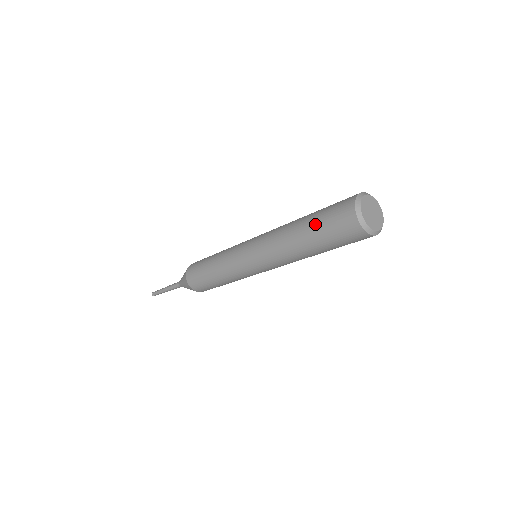
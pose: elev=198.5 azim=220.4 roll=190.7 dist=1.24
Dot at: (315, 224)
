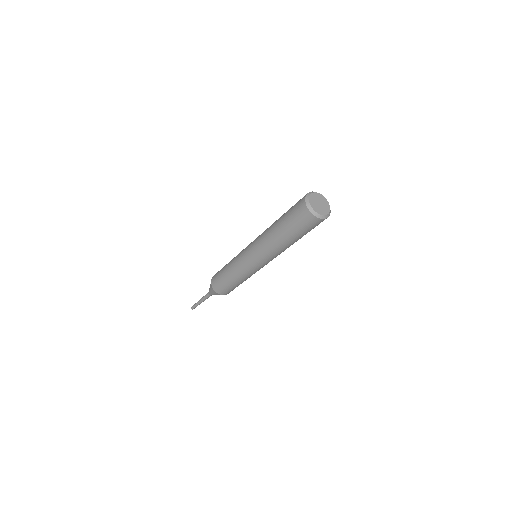
Dot at: (287, 225)
